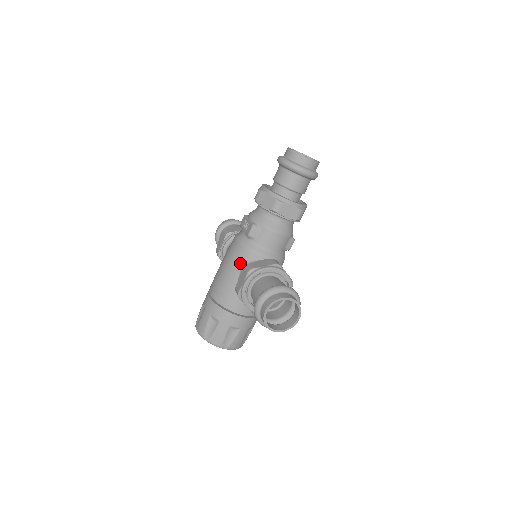
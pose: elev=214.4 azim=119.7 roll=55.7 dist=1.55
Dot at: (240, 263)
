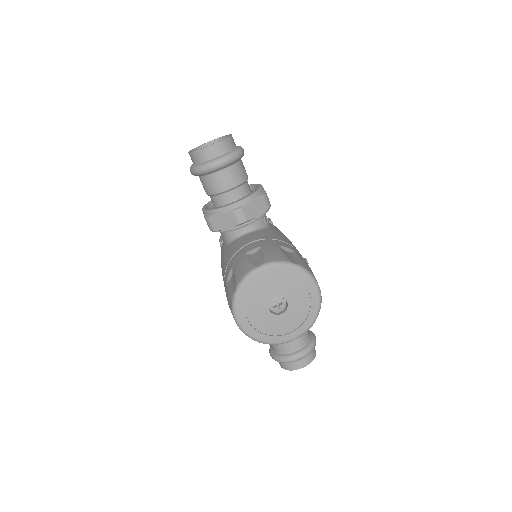
Dot at: (223, 247)
